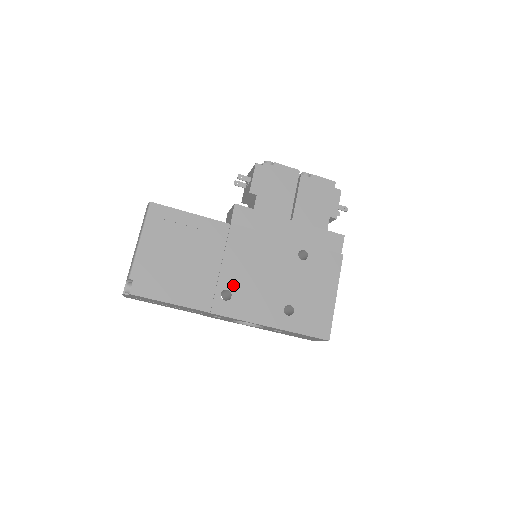
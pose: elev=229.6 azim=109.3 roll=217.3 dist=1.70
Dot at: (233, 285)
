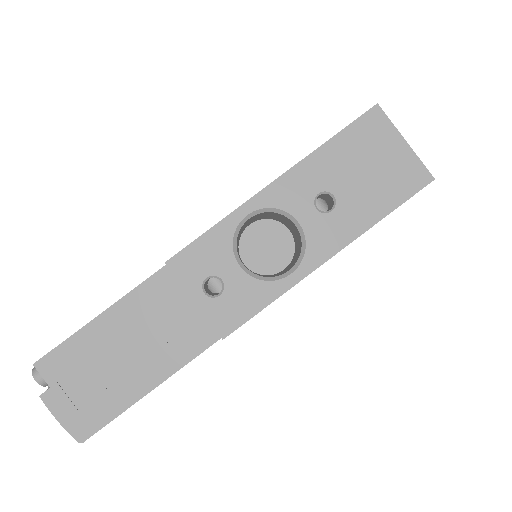
Dot at: occluded
